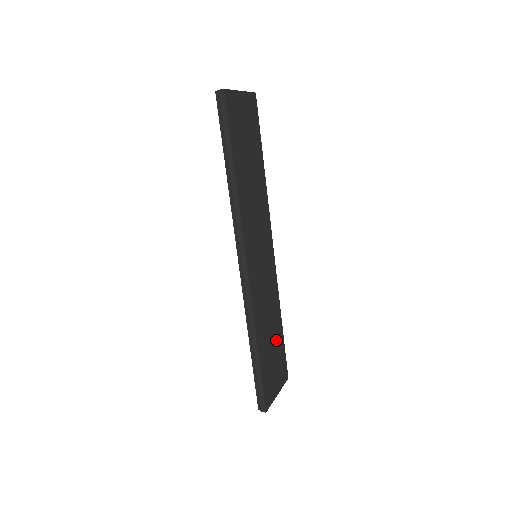
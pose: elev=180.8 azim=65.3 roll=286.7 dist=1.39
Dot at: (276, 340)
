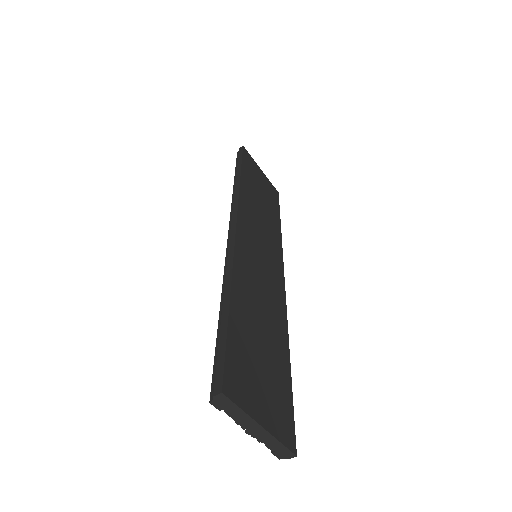
Dot at: (273, 355)
